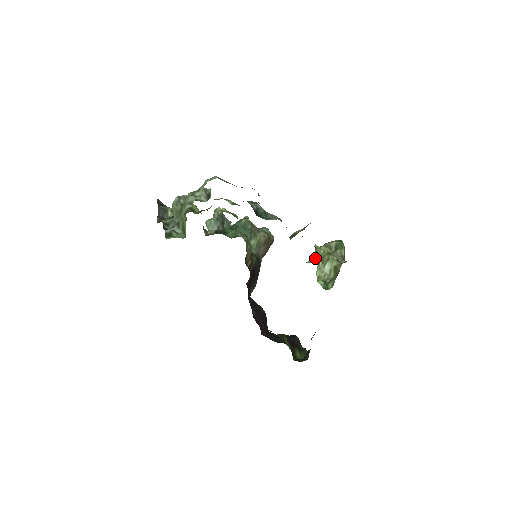
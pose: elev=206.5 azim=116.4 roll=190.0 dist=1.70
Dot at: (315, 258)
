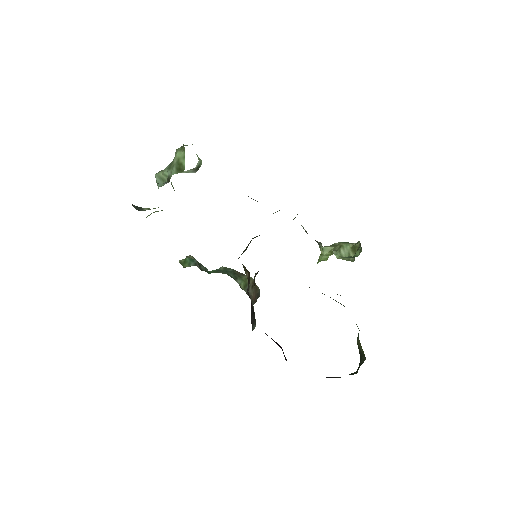
Dot at: (323, 257)
